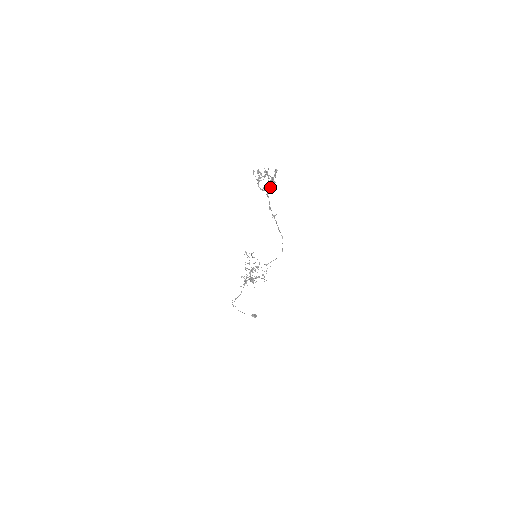
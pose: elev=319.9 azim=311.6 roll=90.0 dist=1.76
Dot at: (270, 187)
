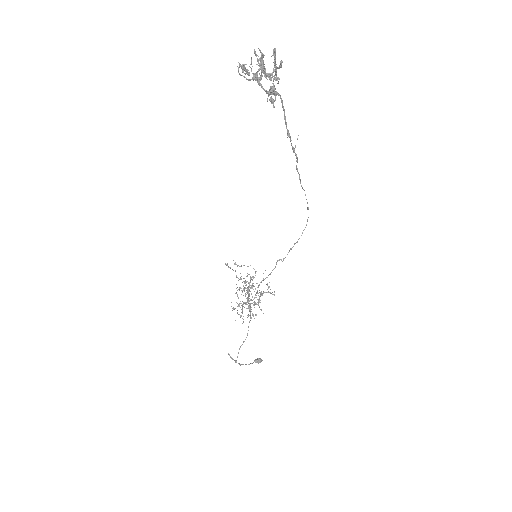
Dot at: (273, 92)
